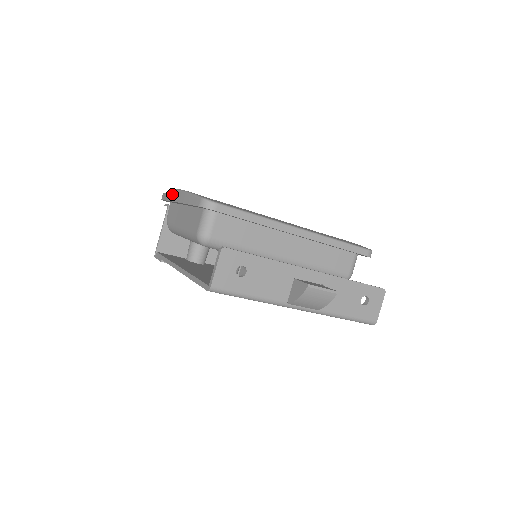
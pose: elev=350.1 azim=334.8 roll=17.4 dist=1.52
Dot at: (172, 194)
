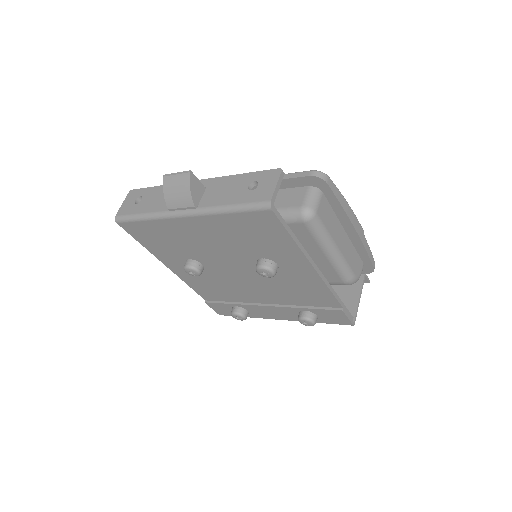
Dot at: occluded
